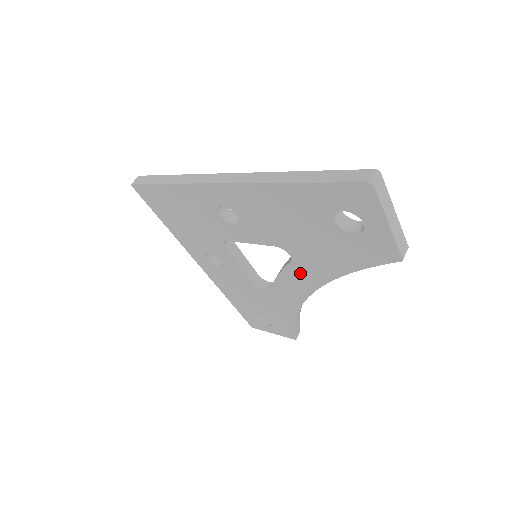
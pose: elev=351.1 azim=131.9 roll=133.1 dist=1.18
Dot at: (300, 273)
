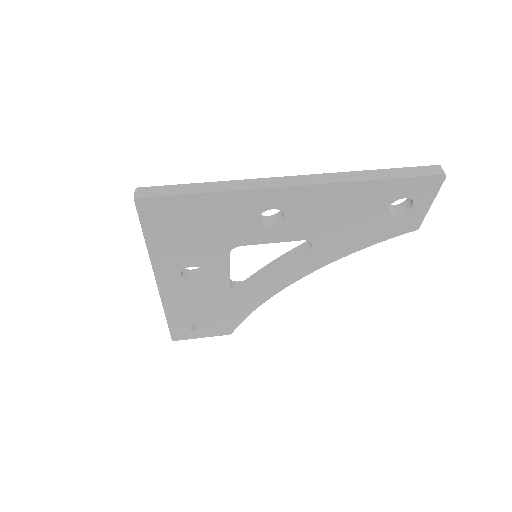
Dot at: (307, 261)
